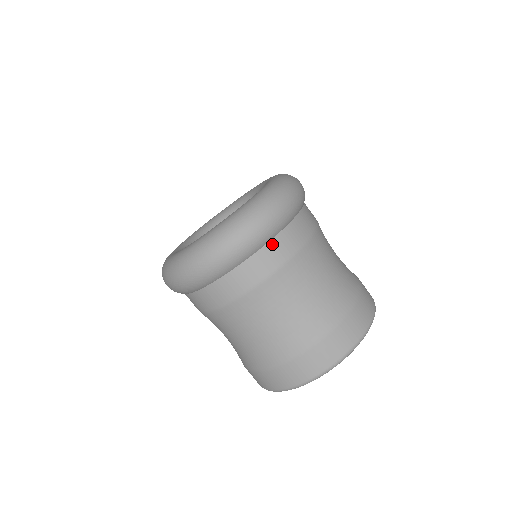
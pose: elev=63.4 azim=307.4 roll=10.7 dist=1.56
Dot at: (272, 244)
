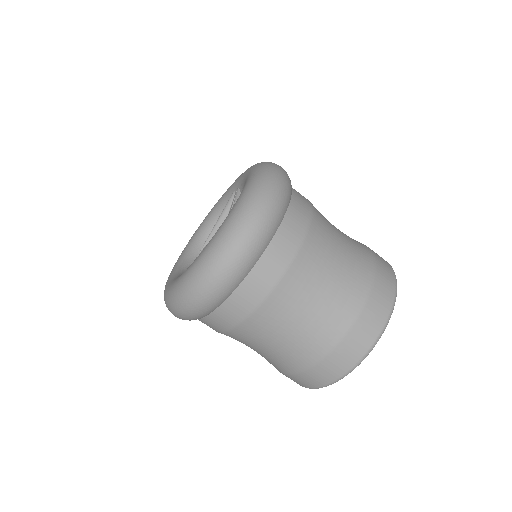
Dot at: (295, 197)
